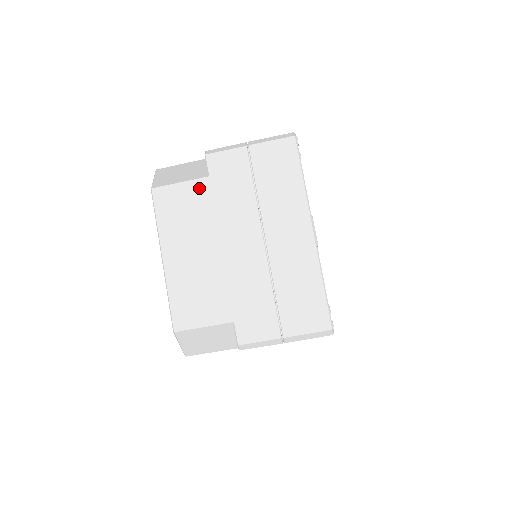
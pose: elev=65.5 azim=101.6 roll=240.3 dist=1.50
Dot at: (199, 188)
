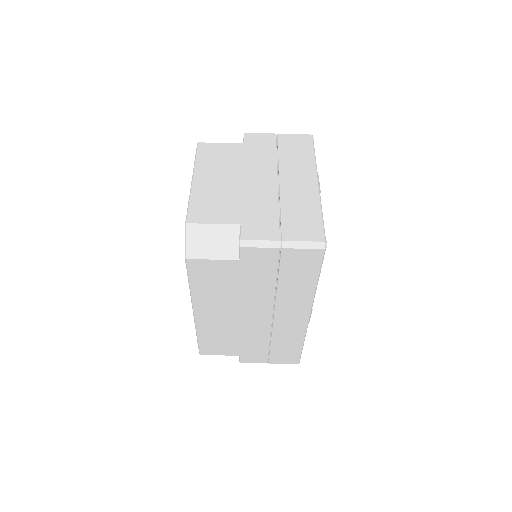
Dot at: (235, 148)
